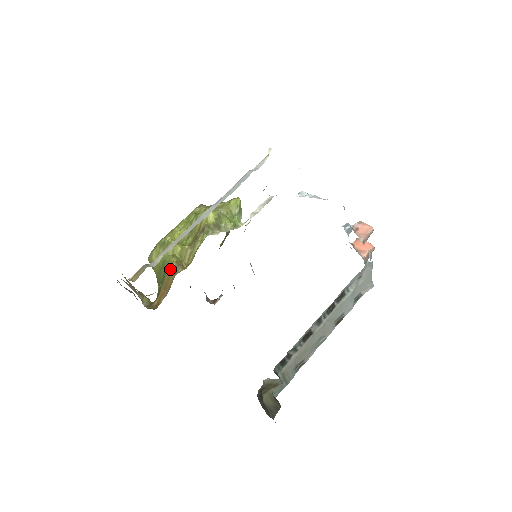
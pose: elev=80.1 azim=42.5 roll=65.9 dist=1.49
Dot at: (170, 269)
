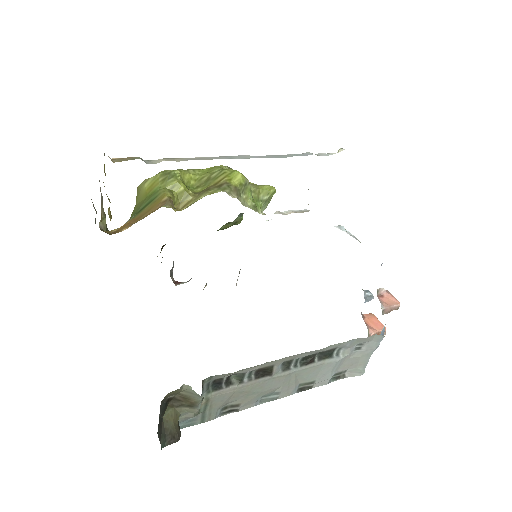
Dot at: (157, 201)
